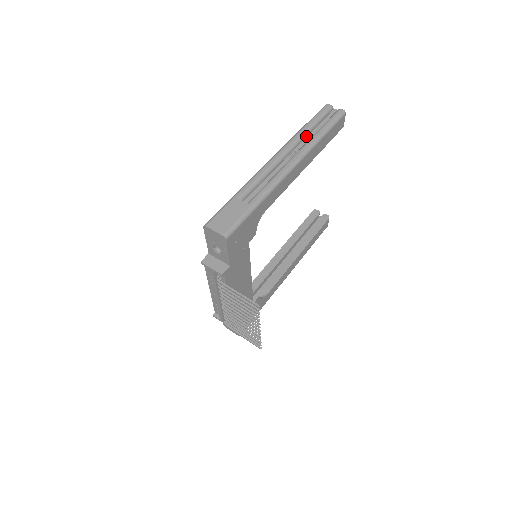
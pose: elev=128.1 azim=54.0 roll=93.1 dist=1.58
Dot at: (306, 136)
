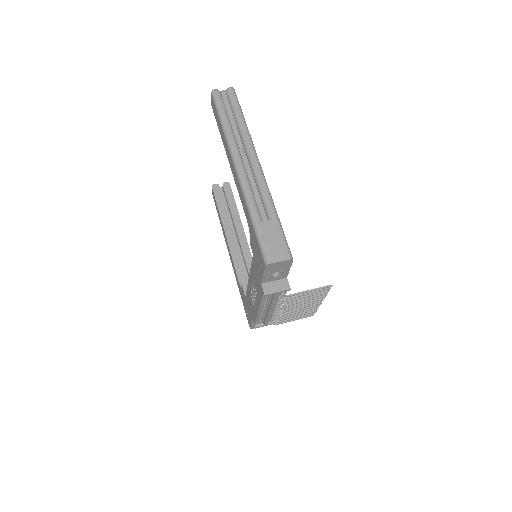
Dot at: (232, 131)
